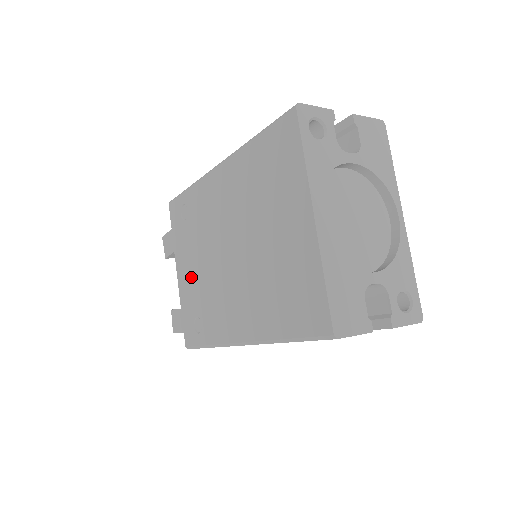
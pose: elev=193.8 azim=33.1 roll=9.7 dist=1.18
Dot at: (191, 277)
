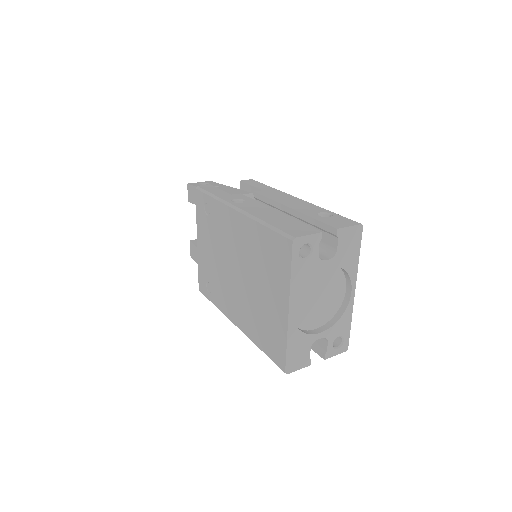
Dot at: (207, 256)
